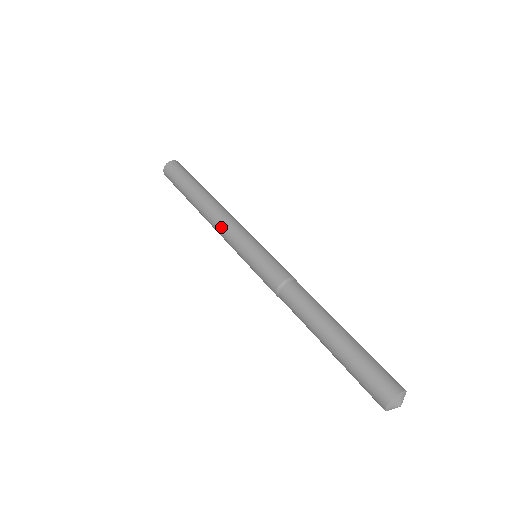
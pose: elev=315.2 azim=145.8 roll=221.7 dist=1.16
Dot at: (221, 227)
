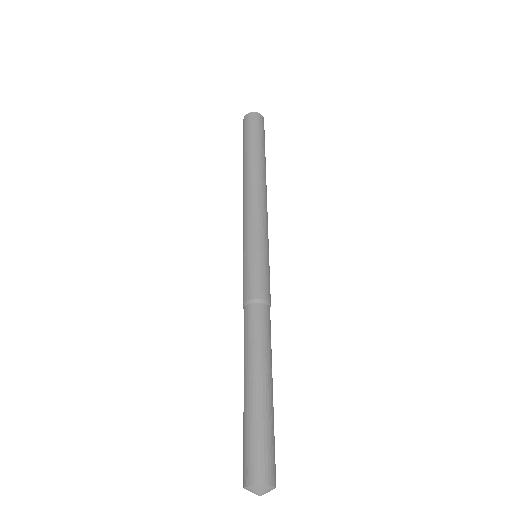
Dot at: (246, 207)
